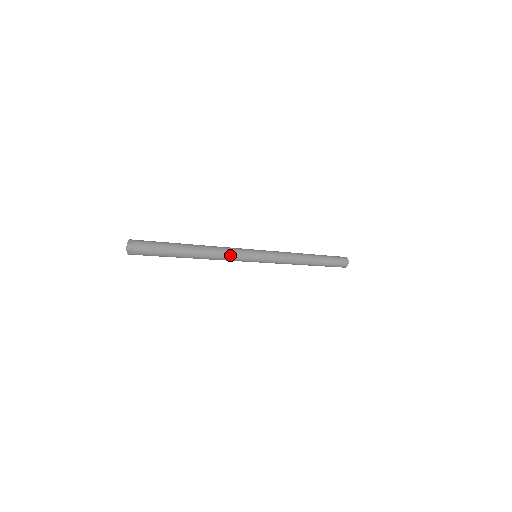
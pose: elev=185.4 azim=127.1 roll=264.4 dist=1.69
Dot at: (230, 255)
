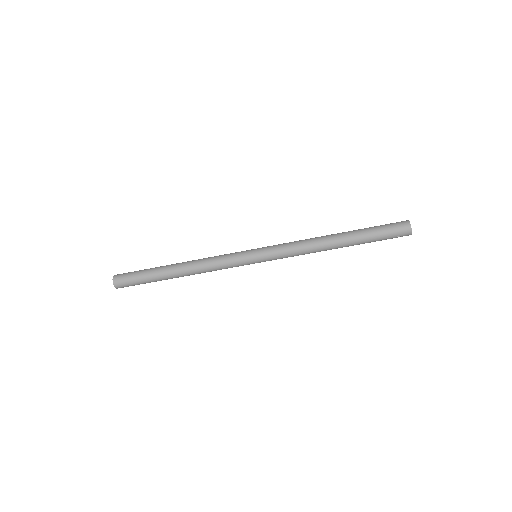
Dot at: (216, 263)
